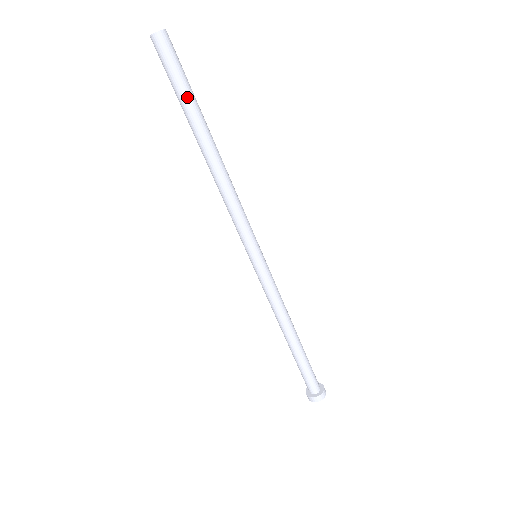
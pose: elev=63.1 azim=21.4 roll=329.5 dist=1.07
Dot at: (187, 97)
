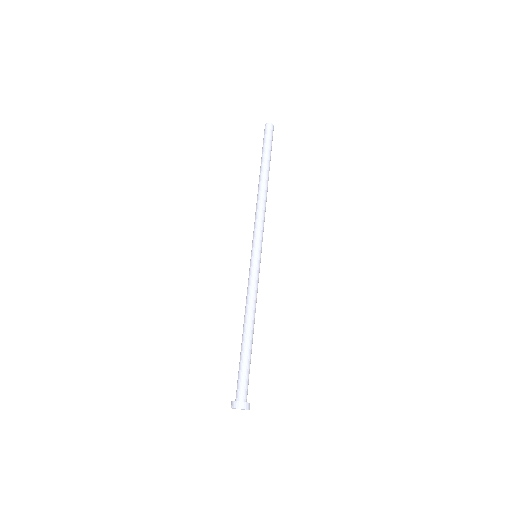
Dot at: (266, 152)
